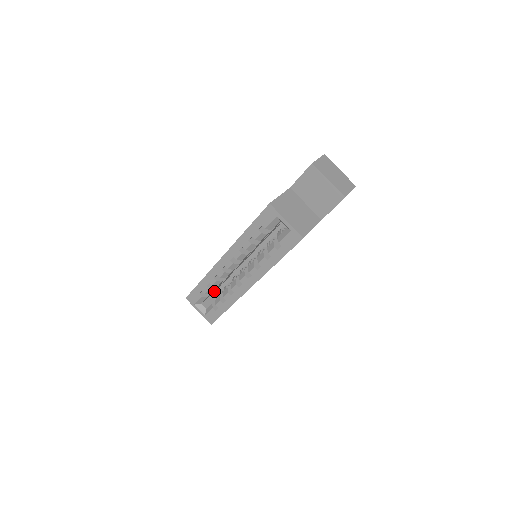
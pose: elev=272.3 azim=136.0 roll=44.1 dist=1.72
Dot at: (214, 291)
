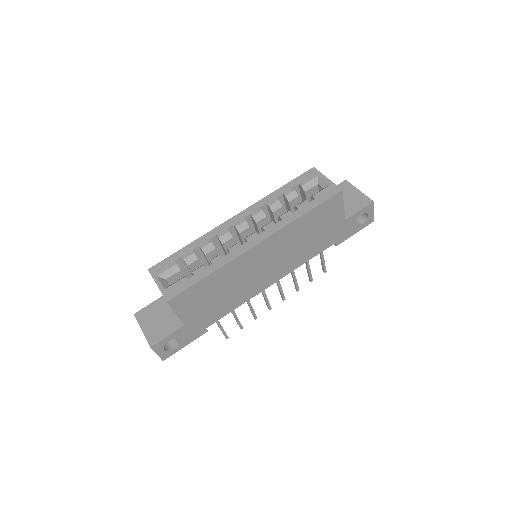
Dot at: occluded
